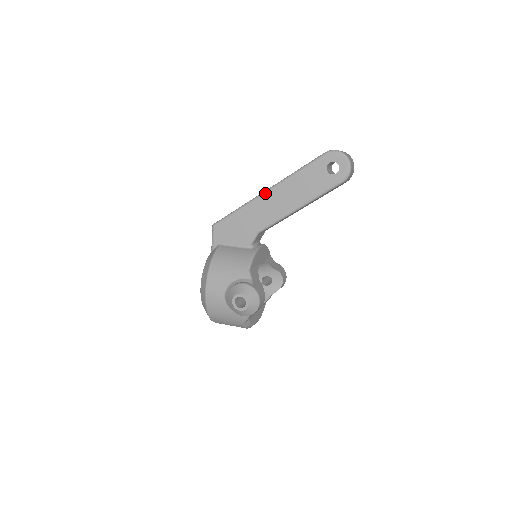
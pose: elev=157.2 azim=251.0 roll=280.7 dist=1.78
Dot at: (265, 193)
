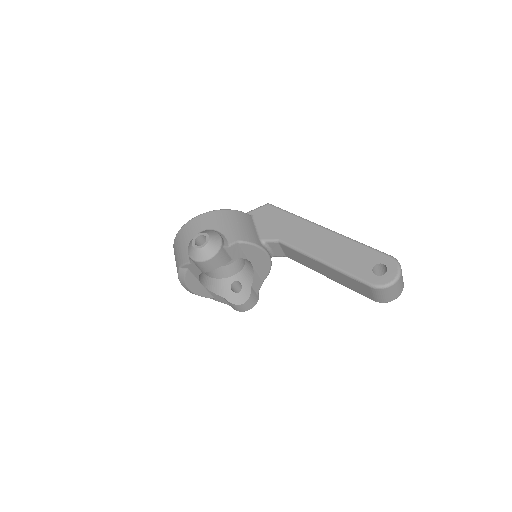
Dot at: (321, 227)
